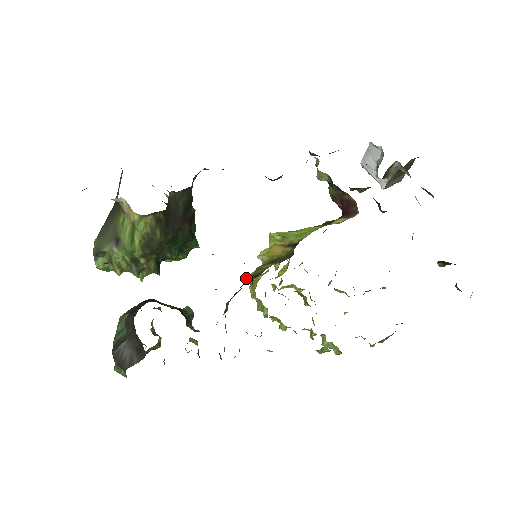
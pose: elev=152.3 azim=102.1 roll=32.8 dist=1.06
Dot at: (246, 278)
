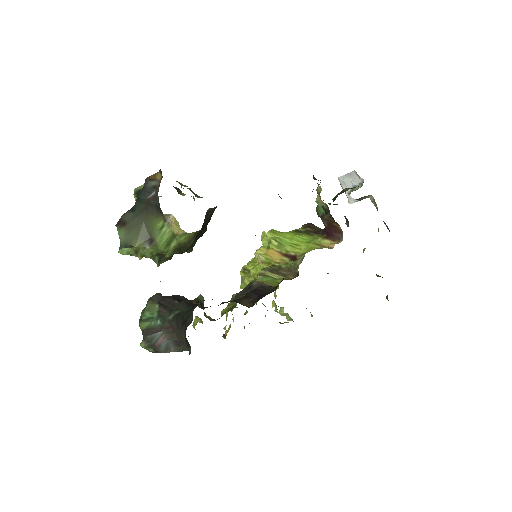
Dot at: (255, 282)
